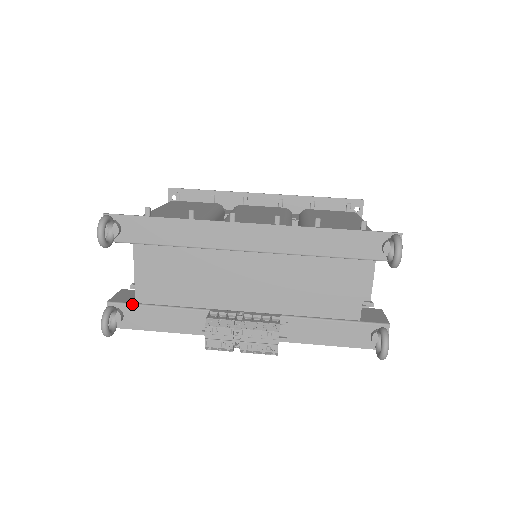
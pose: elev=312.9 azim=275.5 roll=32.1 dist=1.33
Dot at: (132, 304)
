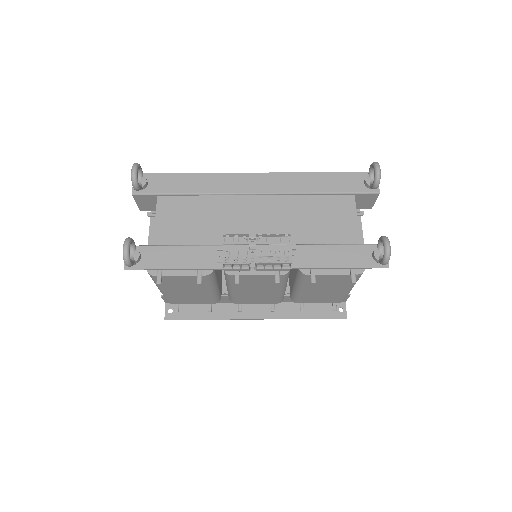
Dot at: (150, 245)
